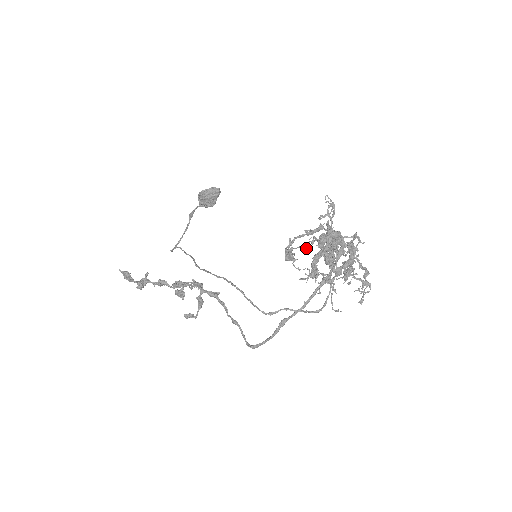
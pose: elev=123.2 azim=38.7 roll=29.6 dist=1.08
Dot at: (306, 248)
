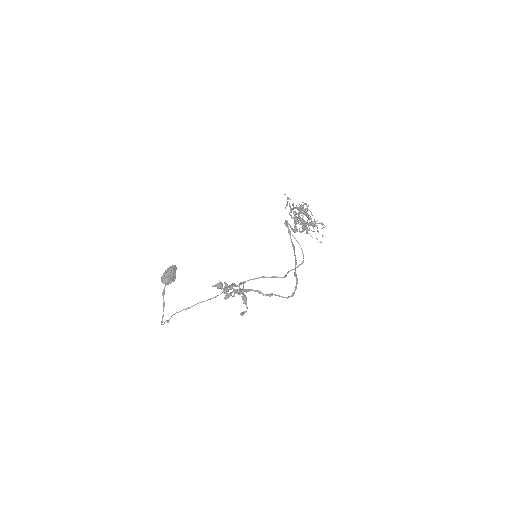
Dot at: occluded
